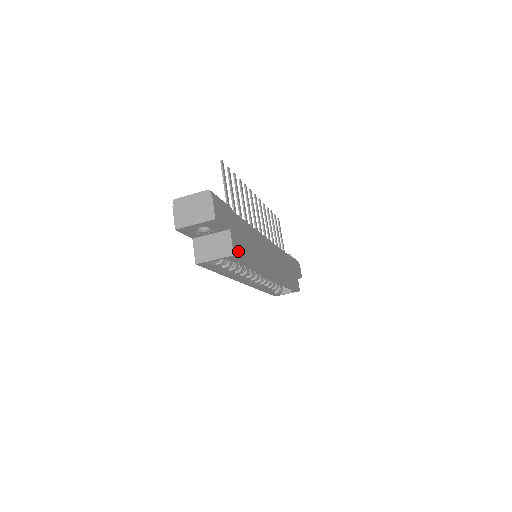
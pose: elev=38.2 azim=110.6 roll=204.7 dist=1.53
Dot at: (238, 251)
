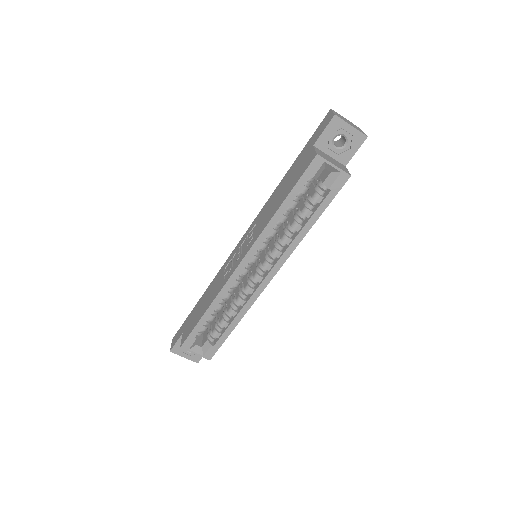
Dot at: occluded
